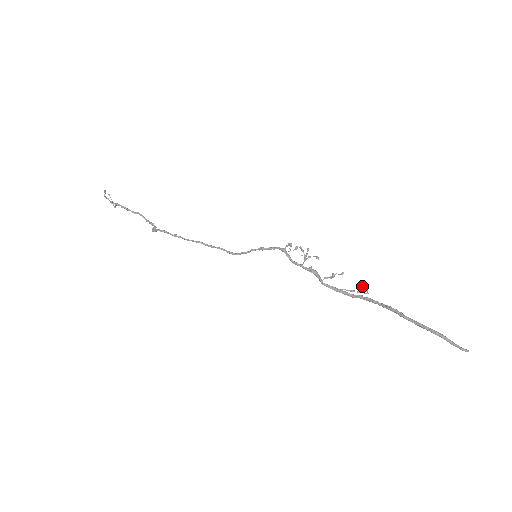
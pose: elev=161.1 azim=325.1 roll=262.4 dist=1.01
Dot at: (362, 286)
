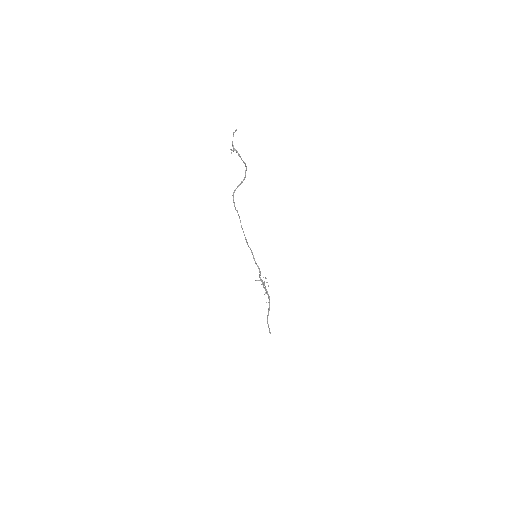
Dot at: (269, 303)
